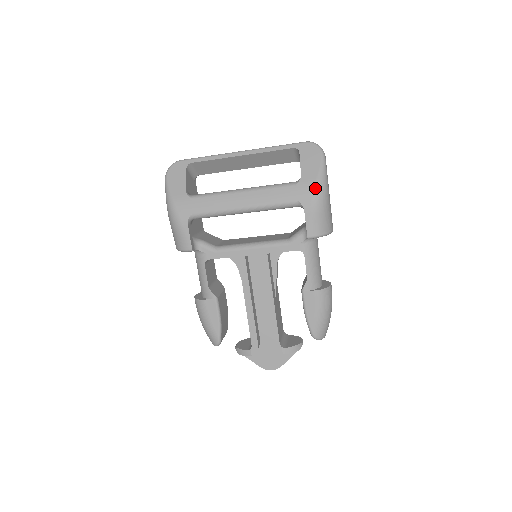
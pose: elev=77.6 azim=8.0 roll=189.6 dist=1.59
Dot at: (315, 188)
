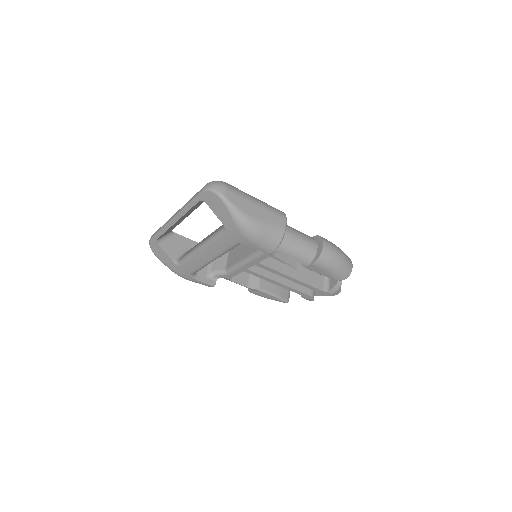
Dot at: (239, 230)
